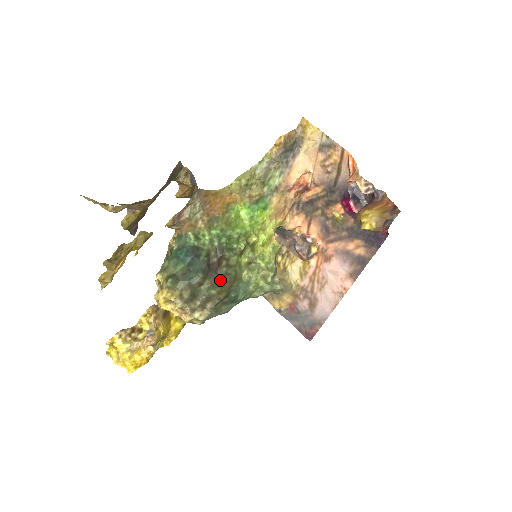
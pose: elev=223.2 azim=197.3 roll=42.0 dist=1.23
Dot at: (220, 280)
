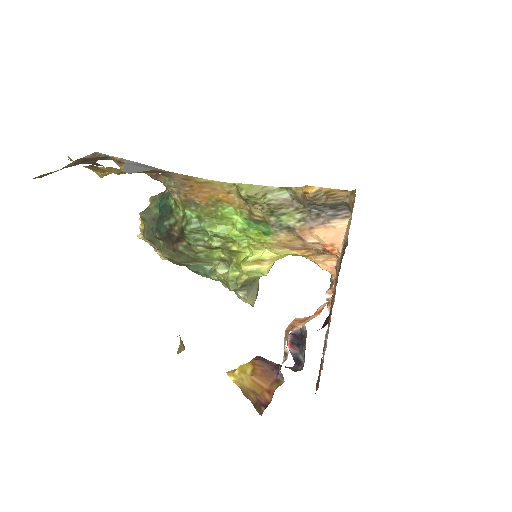
Dot at: (175, 251)
